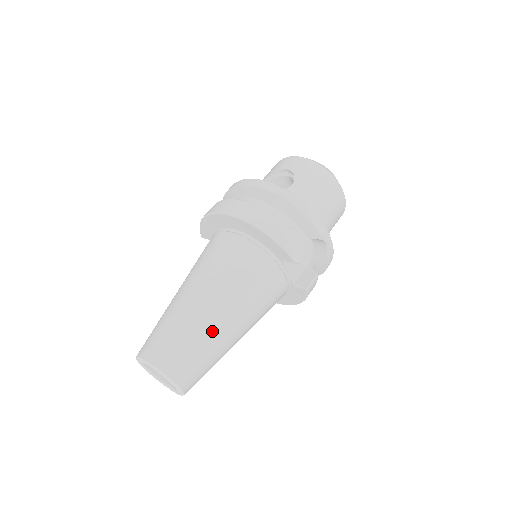
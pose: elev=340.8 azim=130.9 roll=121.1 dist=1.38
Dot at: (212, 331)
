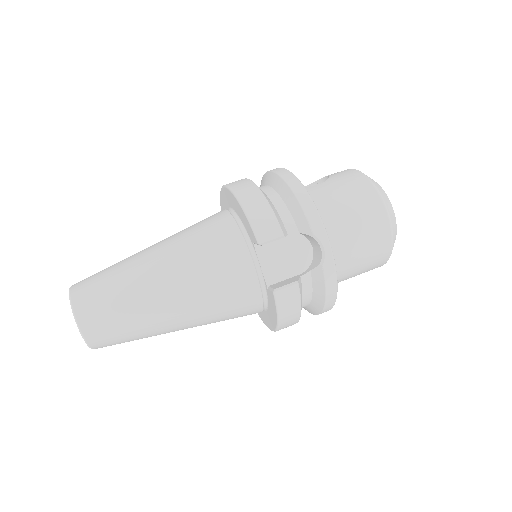
Dot at: (139, 283)
